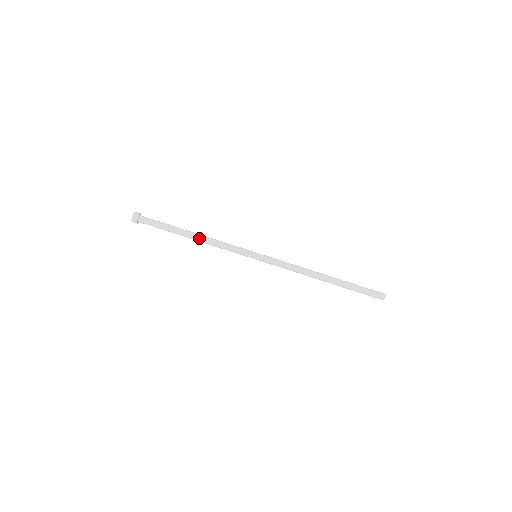
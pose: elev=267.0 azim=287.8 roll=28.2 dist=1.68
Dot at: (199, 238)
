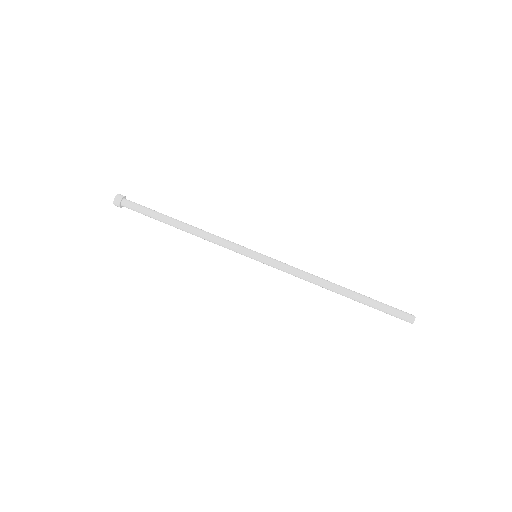
Dot at: (190, 228)
